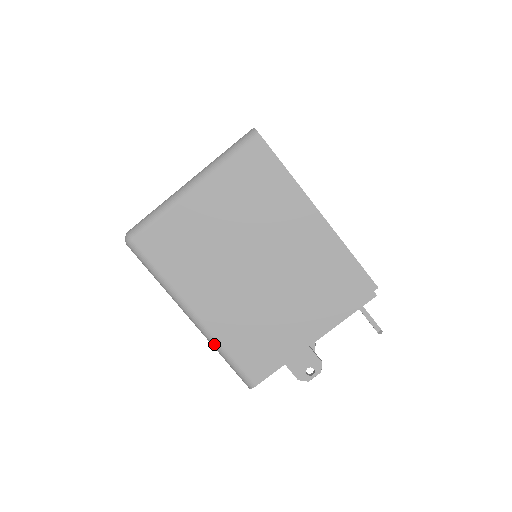
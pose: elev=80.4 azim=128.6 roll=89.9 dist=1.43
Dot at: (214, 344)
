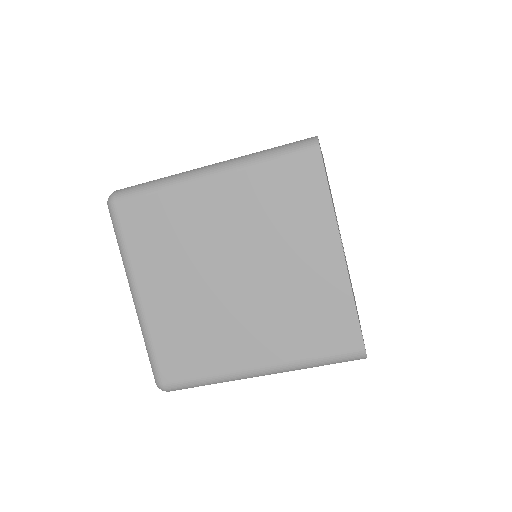
Dot at: occluded
